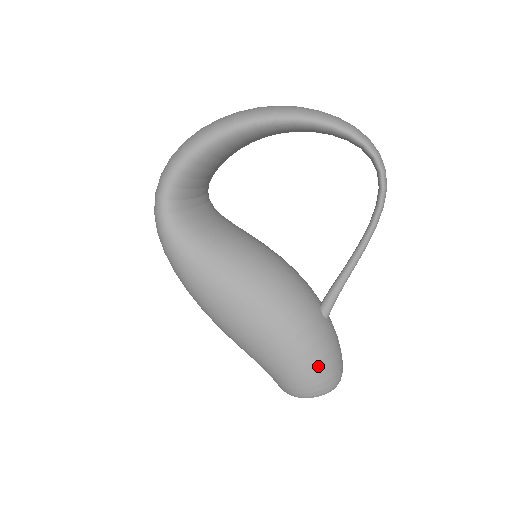
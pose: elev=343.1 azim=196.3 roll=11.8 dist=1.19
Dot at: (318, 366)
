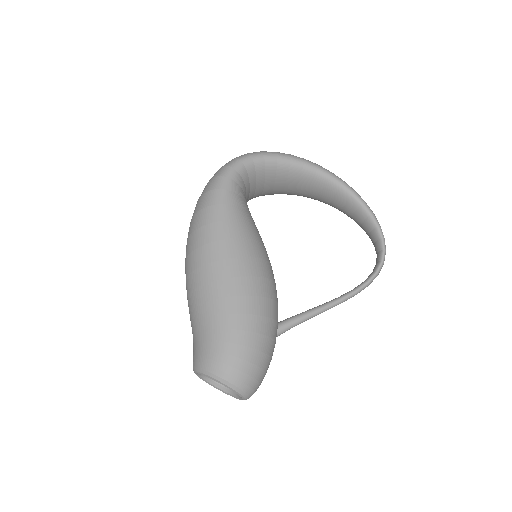
Dot at: (256, 355)
